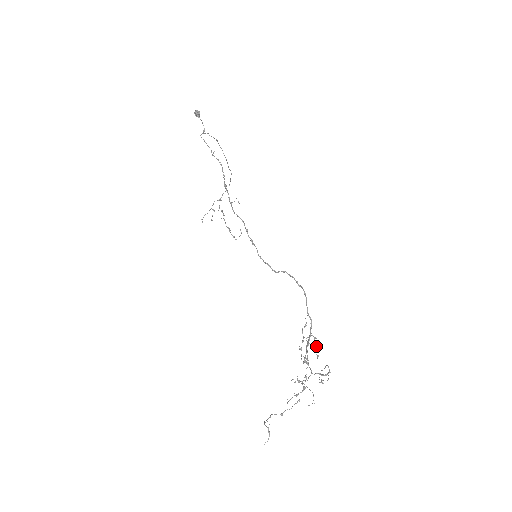
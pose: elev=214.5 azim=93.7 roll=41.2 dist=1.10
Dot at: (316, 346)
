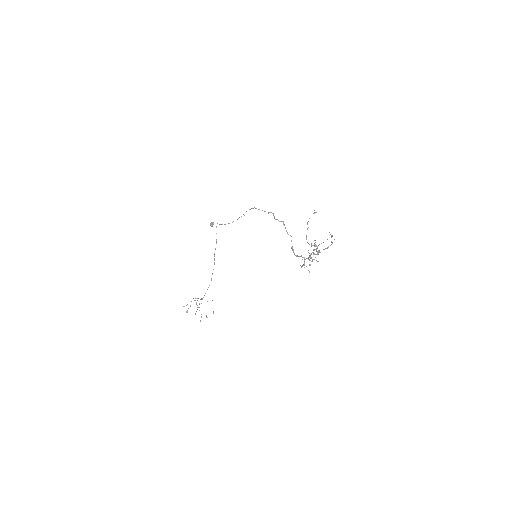
Dot at: occluded
